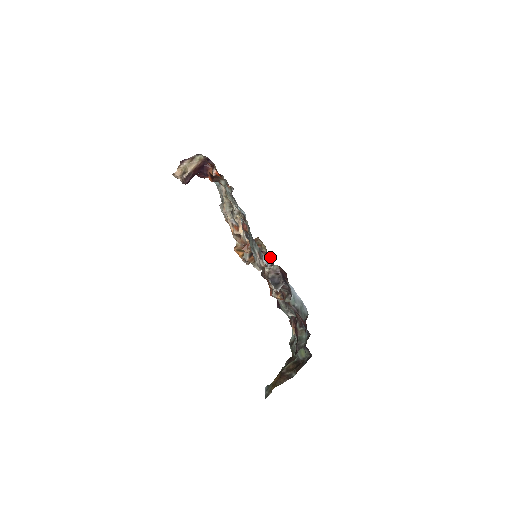
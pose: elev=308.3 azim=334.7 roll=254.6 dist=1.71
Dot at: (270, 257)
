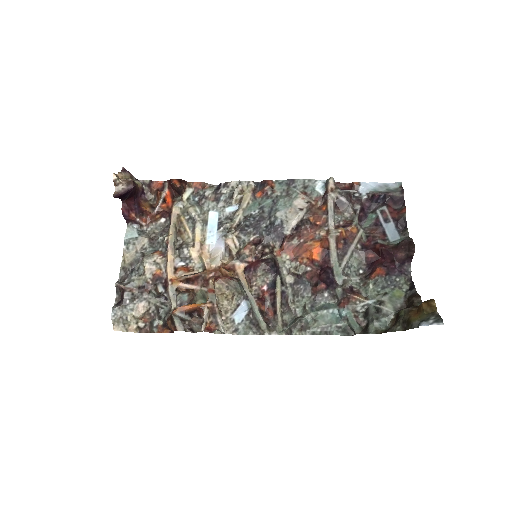
Dot at: (257, 277)
